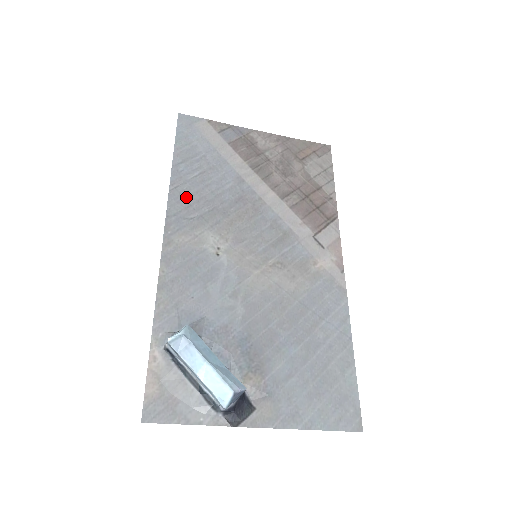
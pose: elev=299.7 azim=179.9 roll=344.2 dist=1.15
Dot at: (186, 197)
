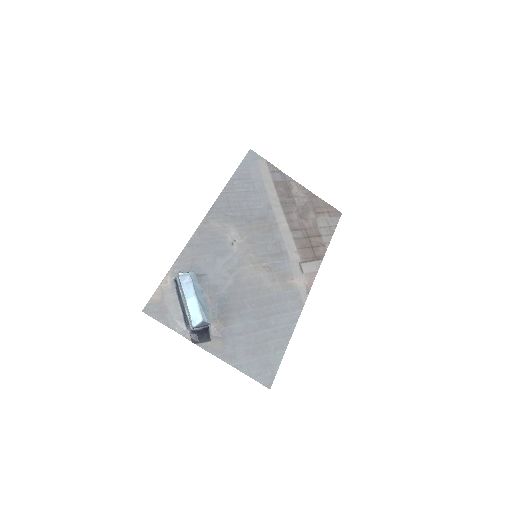
Dot at: (230, 201)
